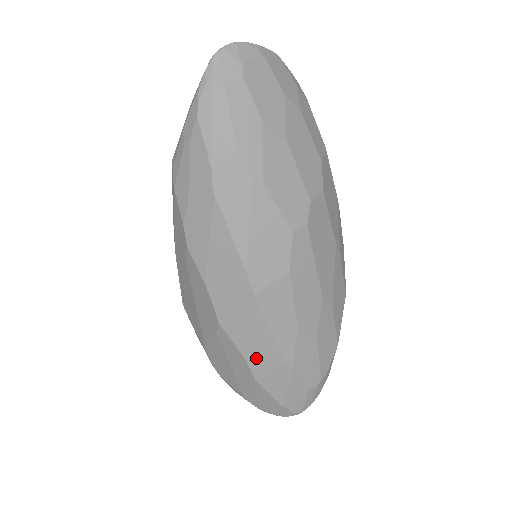
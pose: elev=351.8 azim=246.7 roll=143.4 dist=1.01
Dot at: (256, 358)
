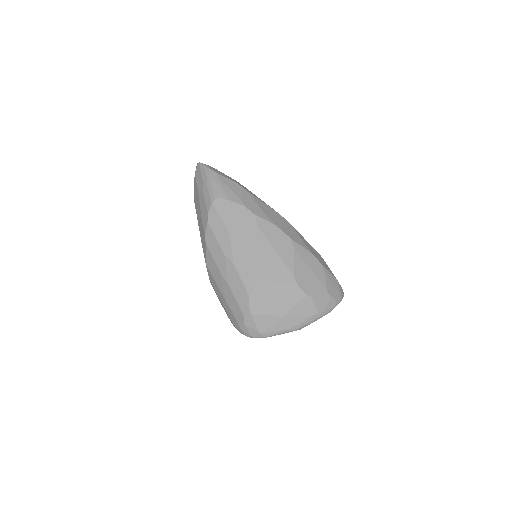
Dot at: (312, 252)
